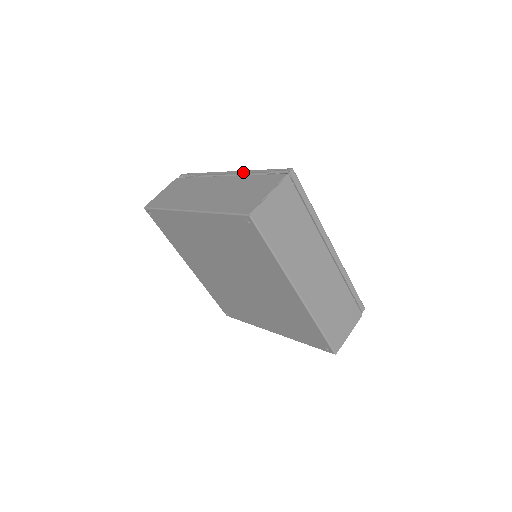
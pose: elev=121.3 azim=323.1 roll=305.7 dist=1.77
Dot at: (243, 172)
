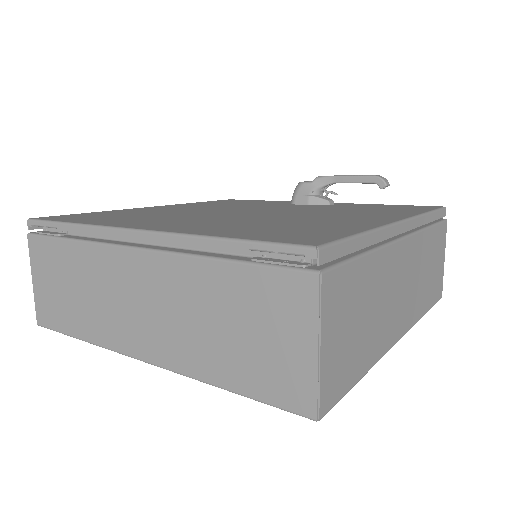
Dot at: occluded
